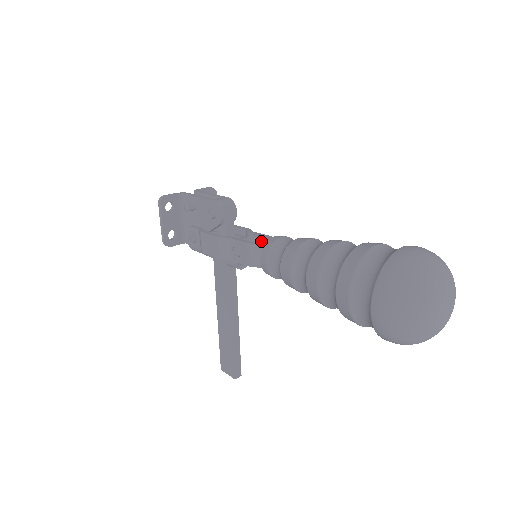
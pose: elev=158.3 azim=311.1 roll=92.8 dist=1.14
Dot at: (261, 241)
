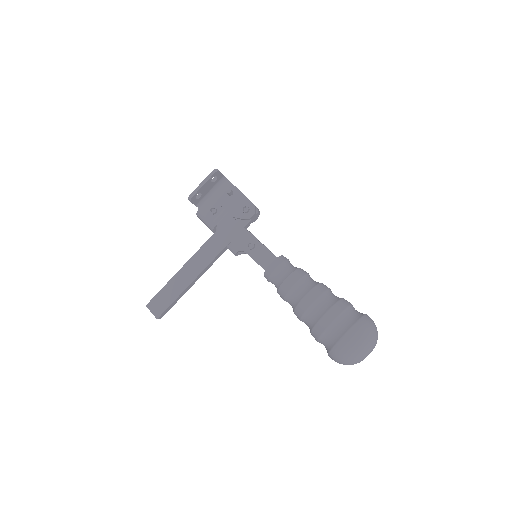
Dot at: occluded
